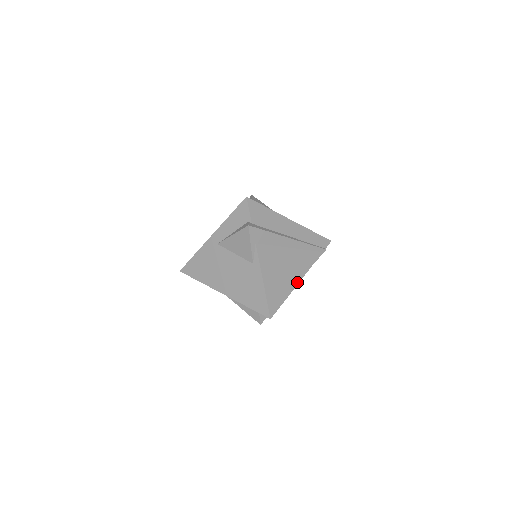
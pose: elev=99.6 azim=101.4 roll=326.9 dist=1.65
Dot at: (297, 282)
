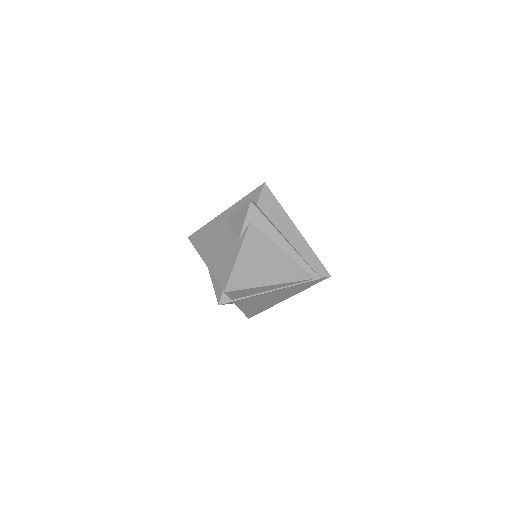
Dot at: (272, 283)
